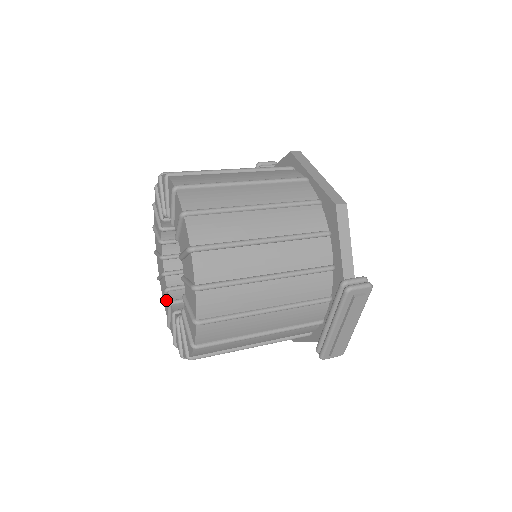
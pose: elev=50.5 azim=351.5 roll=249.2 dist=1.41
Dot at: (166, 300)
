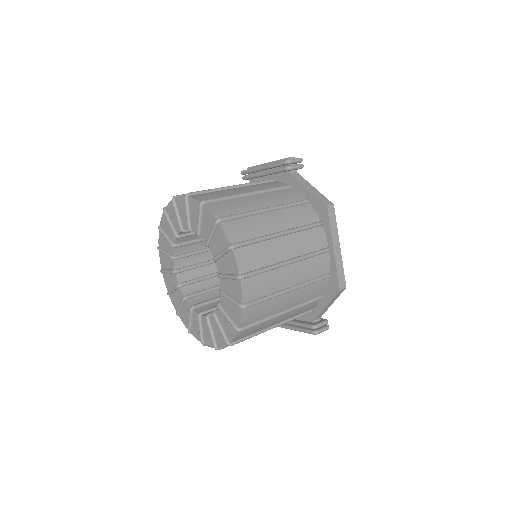
Dot at: (166, 256)
